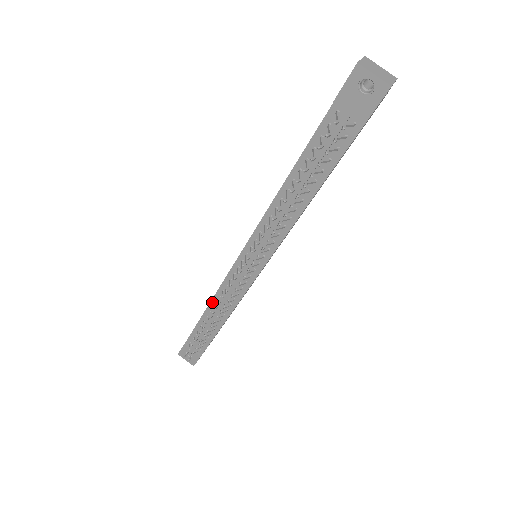
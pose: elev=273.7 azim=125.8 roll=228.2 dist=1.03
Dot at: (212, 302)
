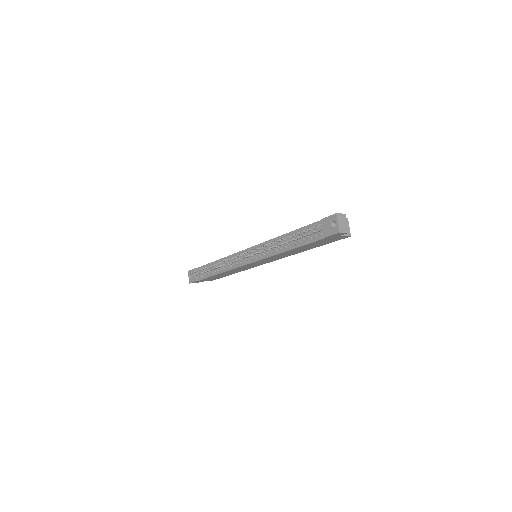
Dot at: (222, 259)
